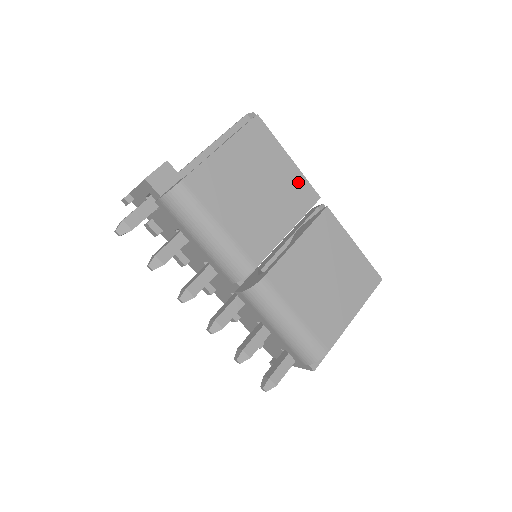
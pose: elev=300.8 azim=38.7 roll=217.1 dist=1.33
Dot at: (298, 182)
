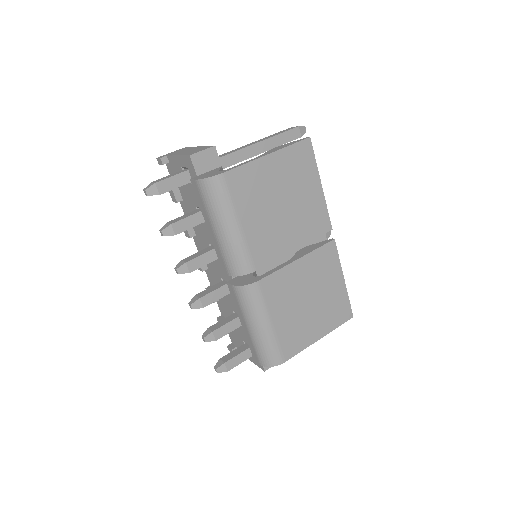
Dot at: (319, 209)
